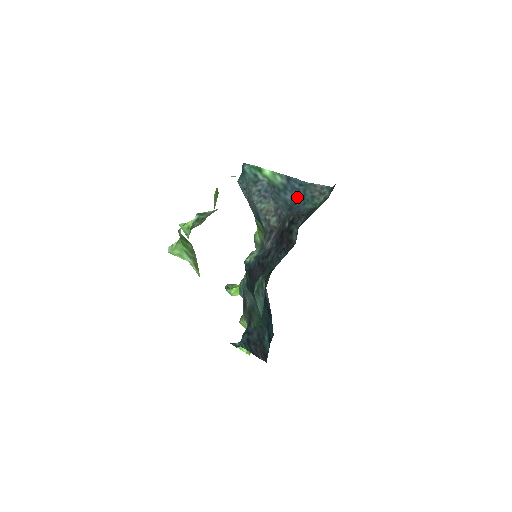
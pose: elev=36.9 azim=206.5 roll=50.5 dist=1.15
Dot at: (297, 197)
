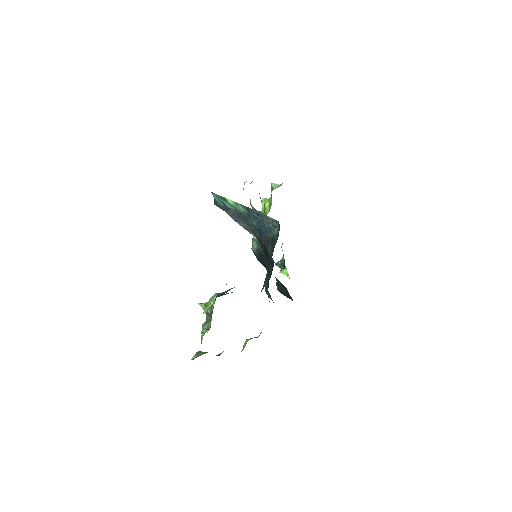
Dot at: (260, 225)
